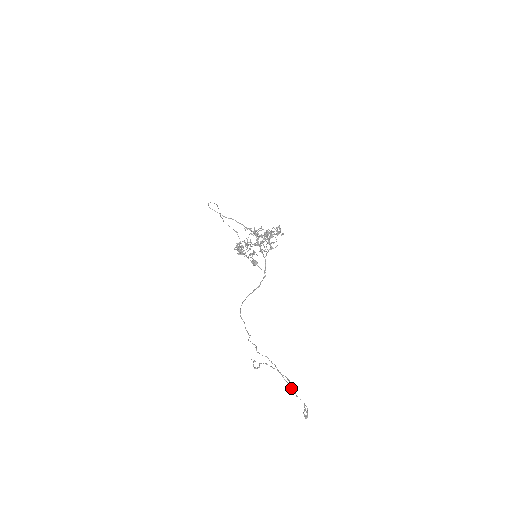
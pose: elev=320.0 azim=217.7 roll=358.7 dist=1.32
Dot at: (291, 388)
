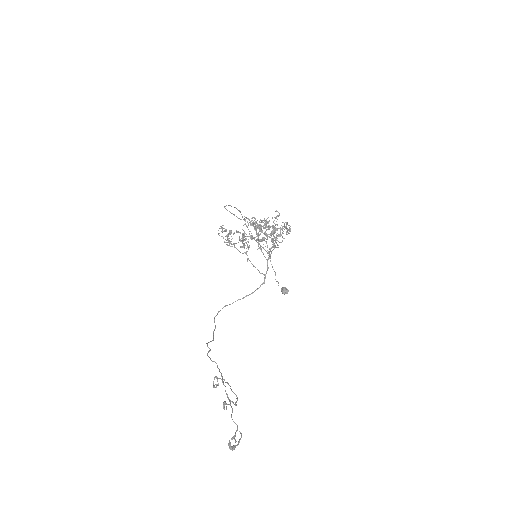
Dot at: (224, 402)
